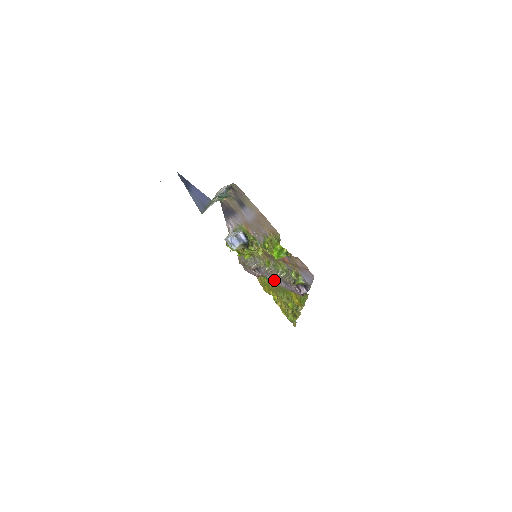
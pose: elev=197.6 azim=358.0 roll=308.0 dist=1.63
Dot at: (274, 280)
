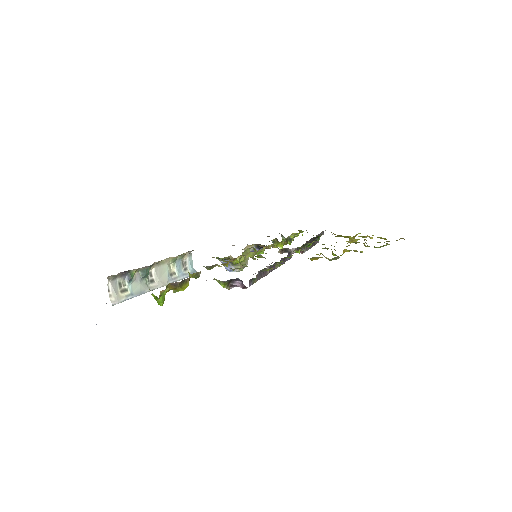
Dot at: occluded
